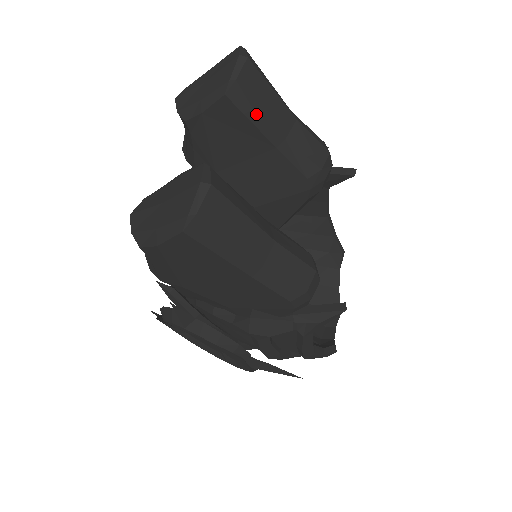
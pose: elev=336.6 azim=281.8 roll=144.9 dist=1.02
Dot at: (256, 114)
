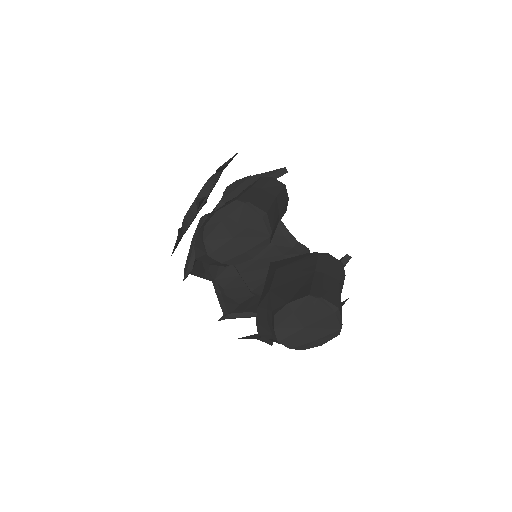
Dot at: (275, 227)
